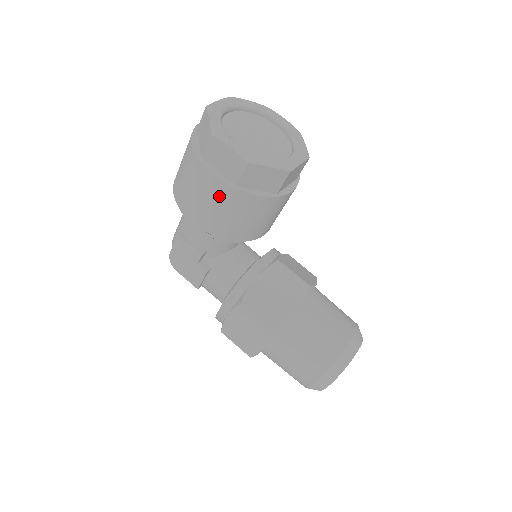
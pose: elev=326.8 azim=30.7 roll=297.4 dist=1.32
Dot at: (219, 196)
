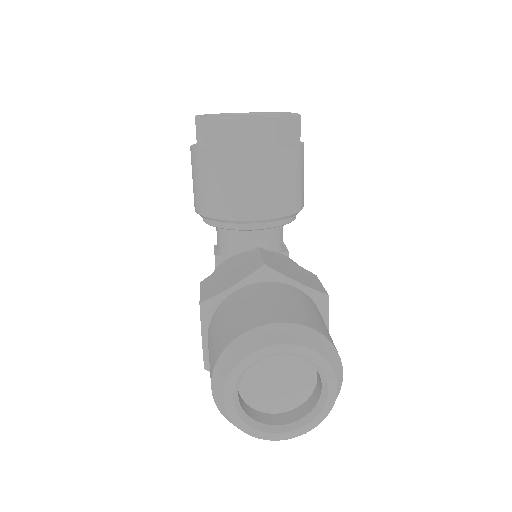
Dot at: (193, 165)
